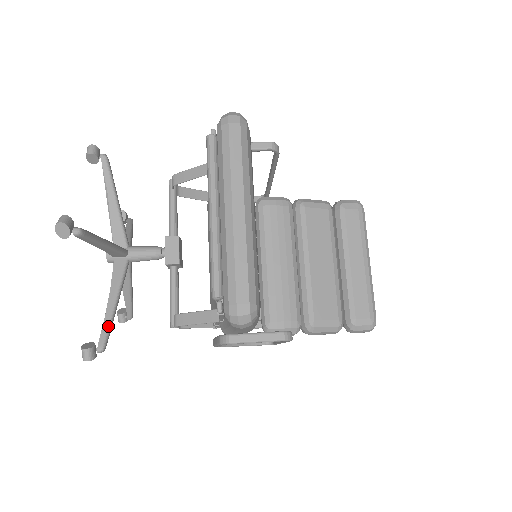
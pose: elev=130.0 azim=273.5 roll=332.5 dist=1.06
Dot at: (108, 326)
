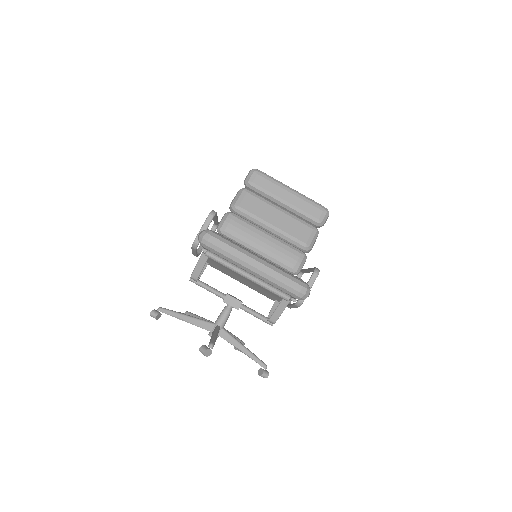
Dot at: (255, 357)
